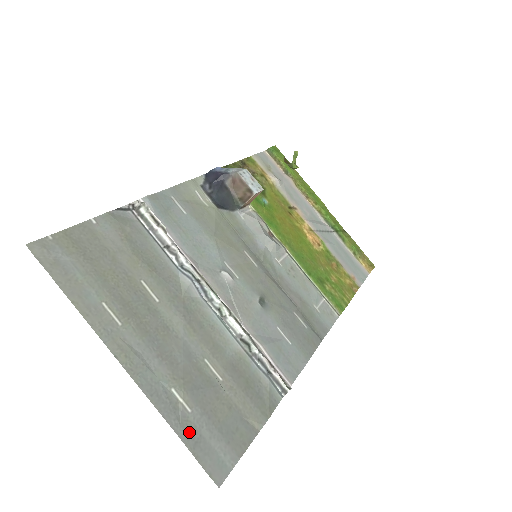
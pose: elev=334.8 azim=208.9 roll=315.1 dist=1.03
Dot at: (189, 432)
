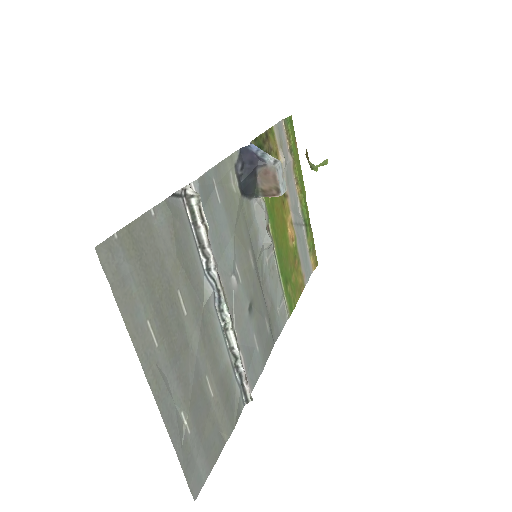
Dot at: (186, 454)
